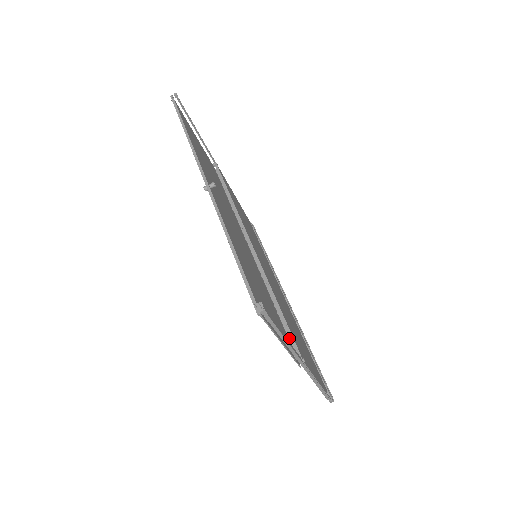
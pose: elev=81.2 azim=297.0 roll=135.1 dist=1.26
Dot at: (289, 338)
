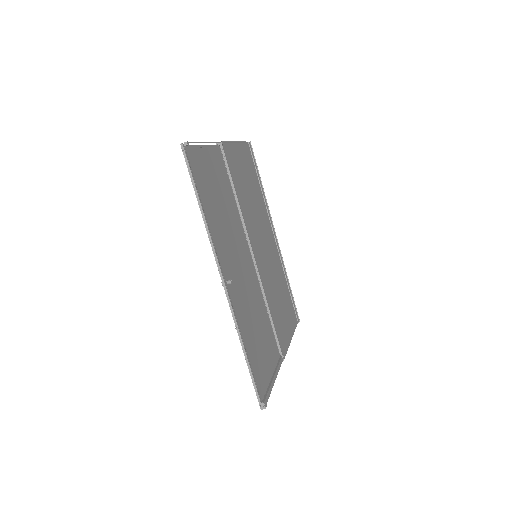
Dot at: (276, 339)
